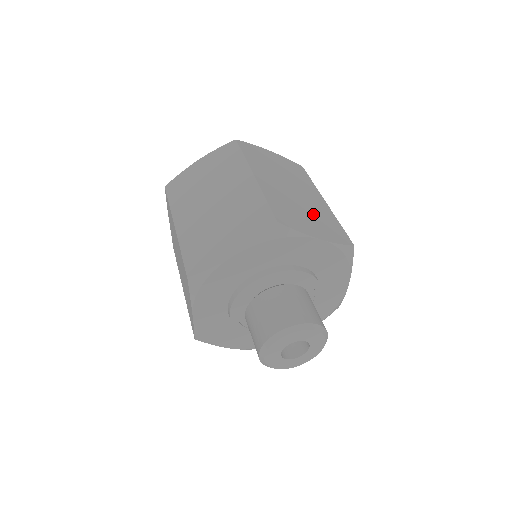
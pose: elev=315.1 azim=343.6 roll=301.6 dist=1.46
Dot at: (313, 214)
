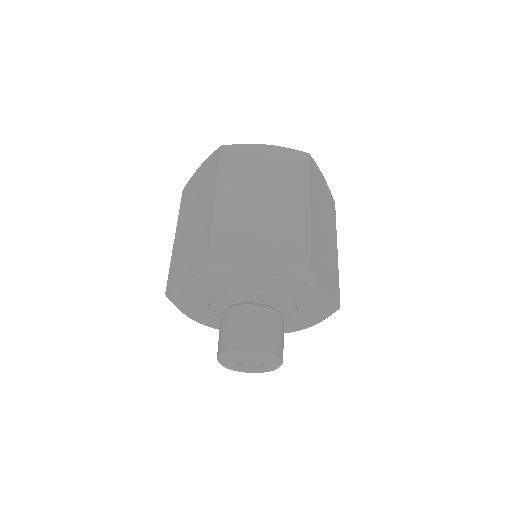
Dot at: (329, 264)
